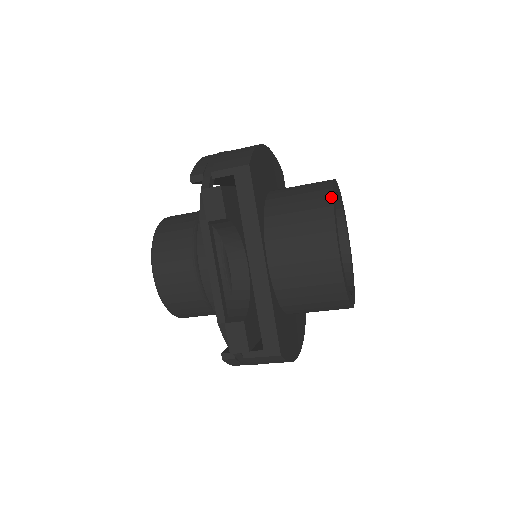
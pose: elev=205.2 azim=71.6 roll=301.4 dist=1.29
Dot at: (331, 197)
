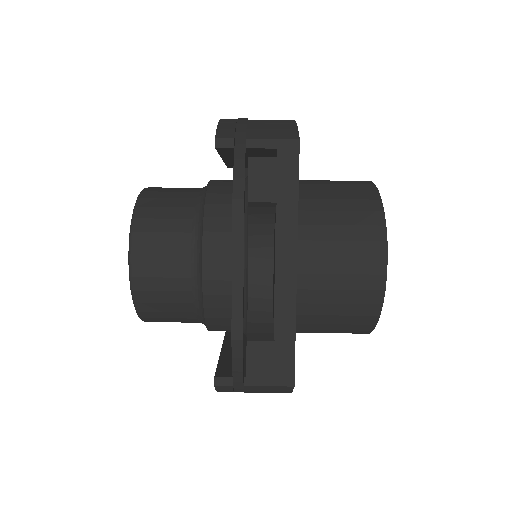
Dot at: (380, 201)
